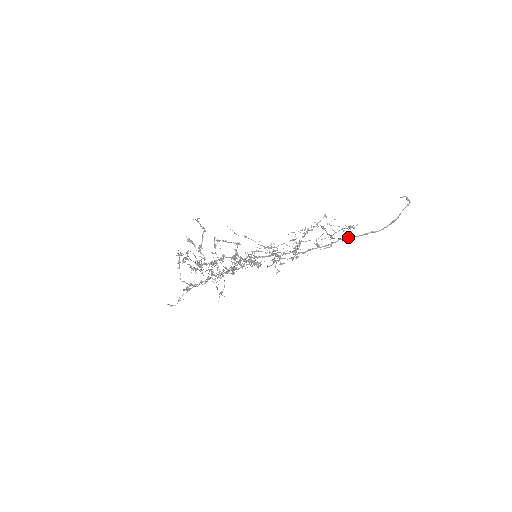
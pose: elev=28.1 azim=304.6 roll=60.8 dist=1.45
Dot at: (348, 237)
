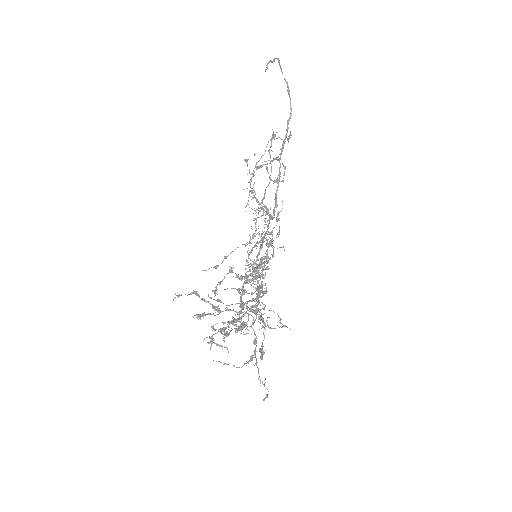
Dot at: (281, 150)
